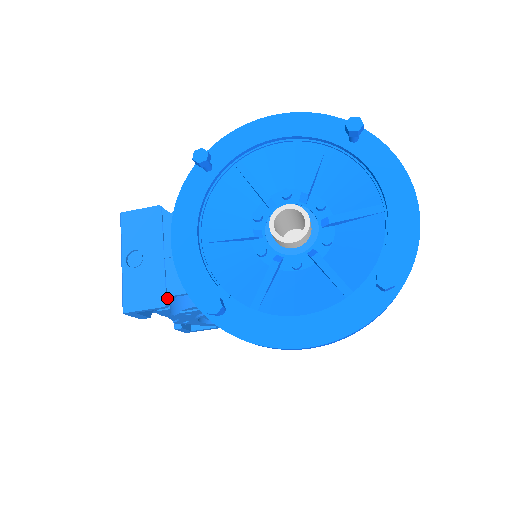
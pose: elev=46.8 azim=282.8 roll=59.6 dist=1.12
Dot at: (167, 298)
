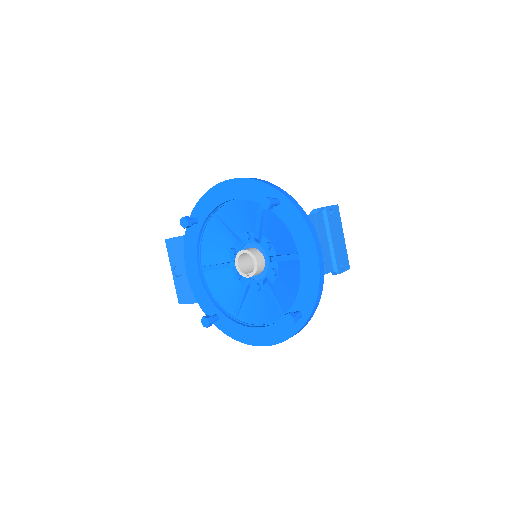
Dot at: occluded
